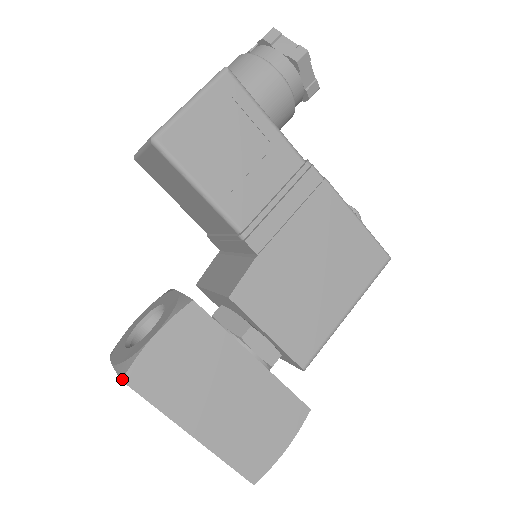
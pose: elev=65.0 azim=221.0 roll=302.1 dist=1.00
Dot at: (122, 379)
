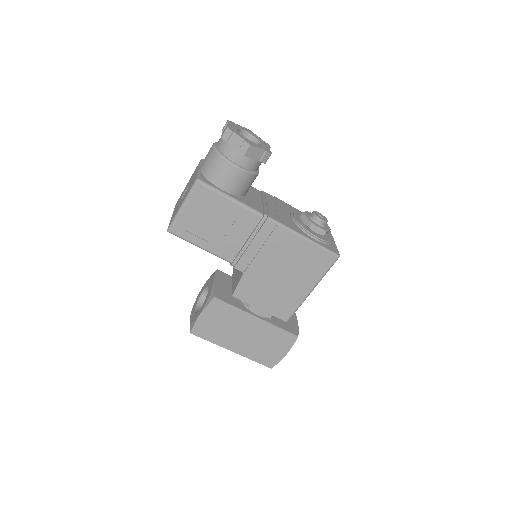
Dot at: occluded
